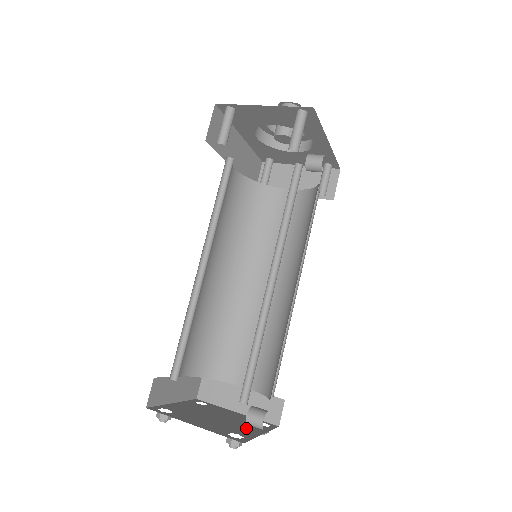
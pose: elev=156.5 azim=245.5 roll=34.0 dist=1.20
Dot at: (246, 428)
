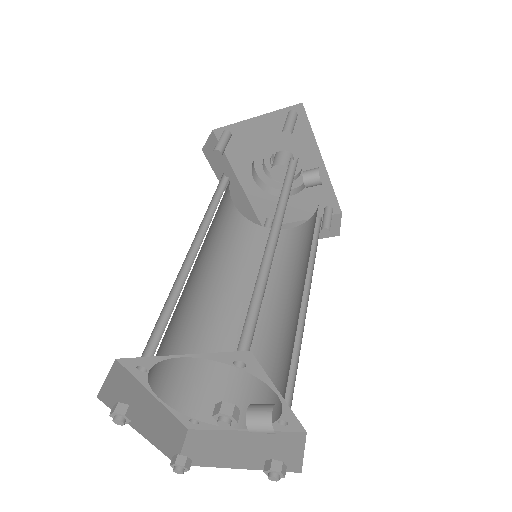
Dot at: occluded
